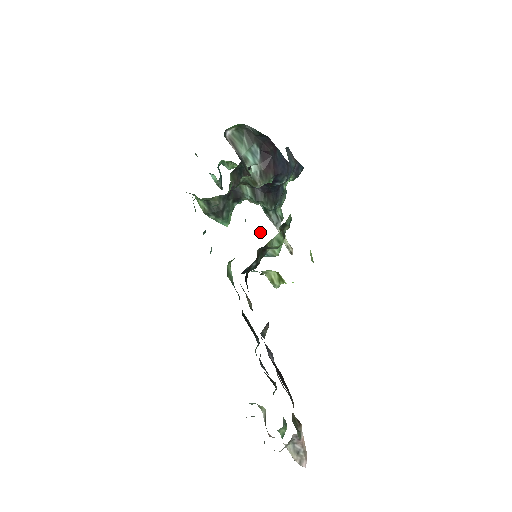
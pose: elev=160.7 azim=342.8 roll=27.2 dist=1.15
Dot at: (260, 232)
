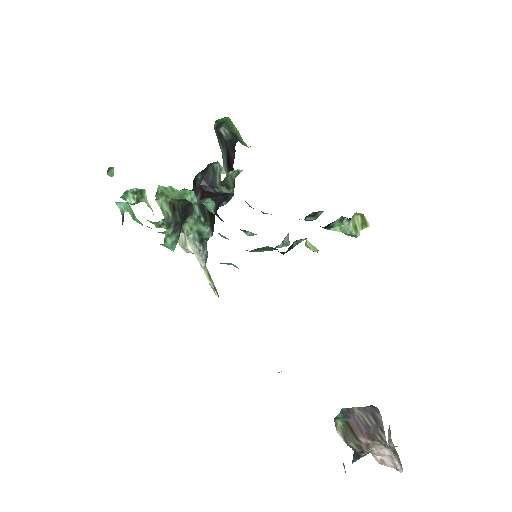
Dot at: occluded
